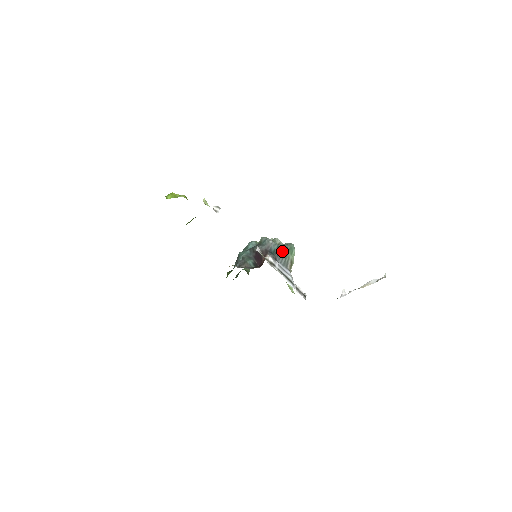
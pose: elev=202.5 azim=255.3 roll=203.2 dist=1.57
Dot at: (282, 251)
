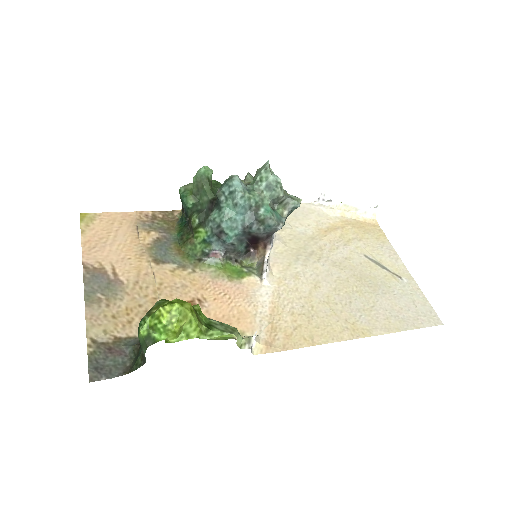
Dot at: (285, 220)
